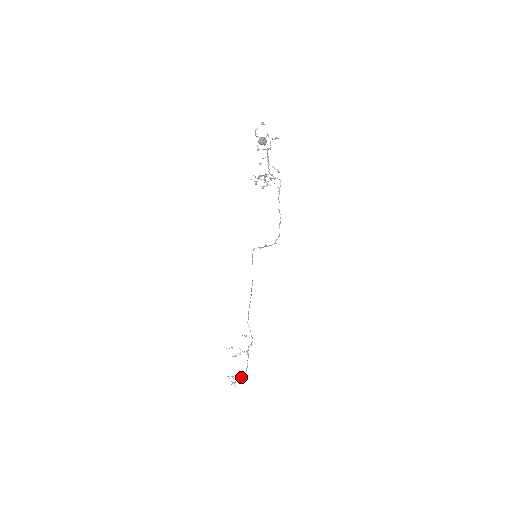
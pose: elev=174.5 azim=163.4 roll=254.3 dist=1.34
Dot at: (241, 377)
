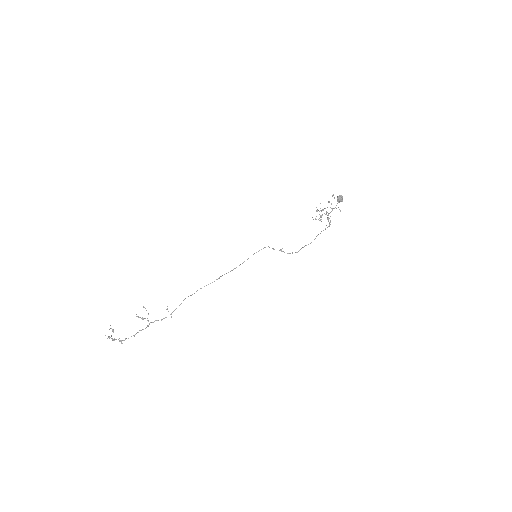
Dot at: (119, 338)
